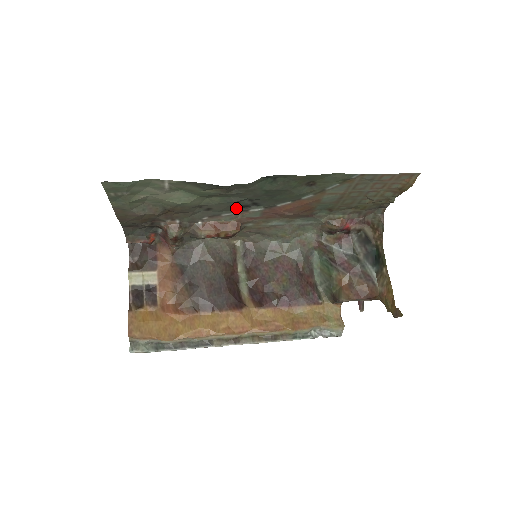
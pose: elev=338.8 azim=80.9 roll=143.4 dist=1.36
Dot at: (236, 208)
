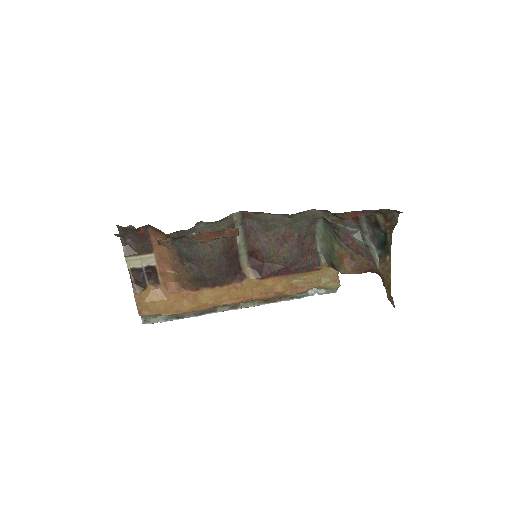
Dot at: occluded
